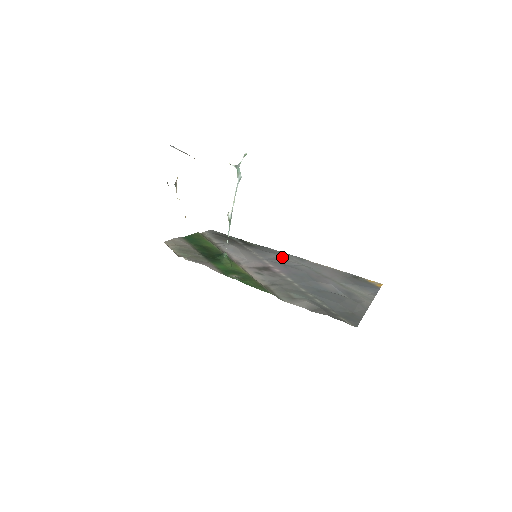
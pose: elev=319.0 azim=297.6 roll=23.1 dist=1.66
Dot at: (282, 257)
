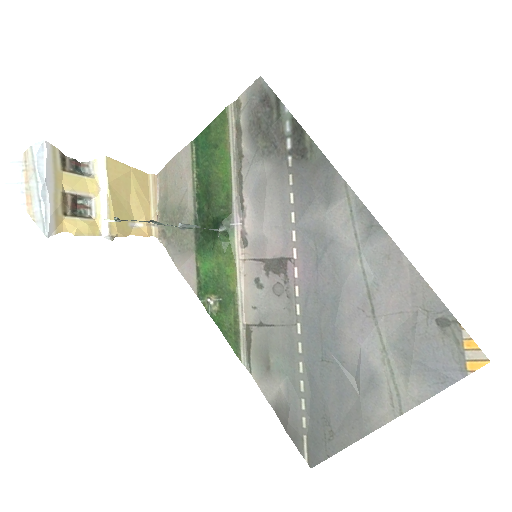
Dot at: (336, 217)
